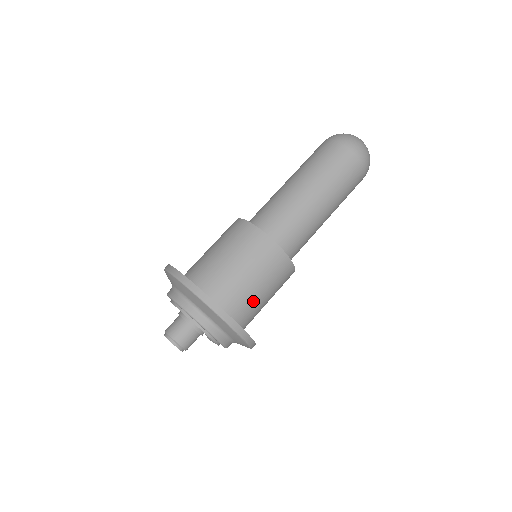
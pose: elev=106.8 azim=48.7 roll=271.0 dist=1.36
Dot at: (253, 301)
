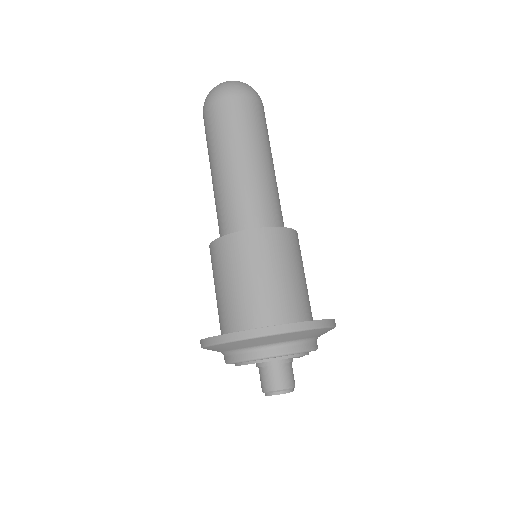
Dot at: (304, 291)
